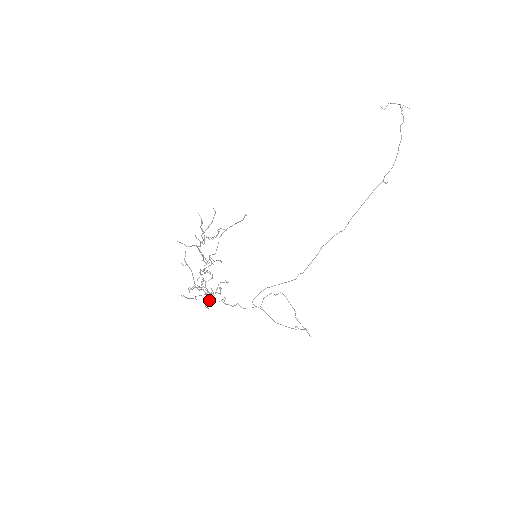
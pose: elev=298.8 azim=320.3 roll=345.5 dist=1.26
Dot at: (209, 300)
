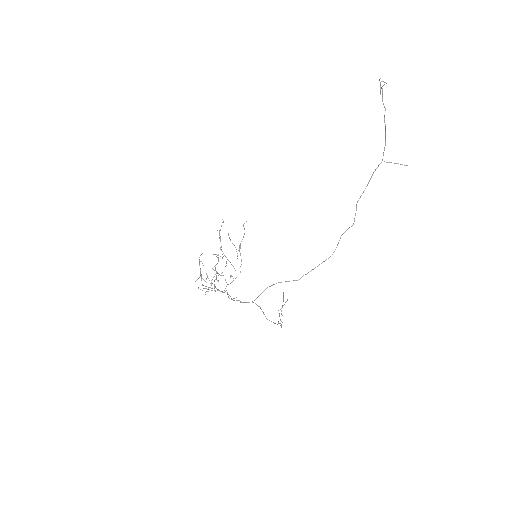
Dot at: (208, 288)
